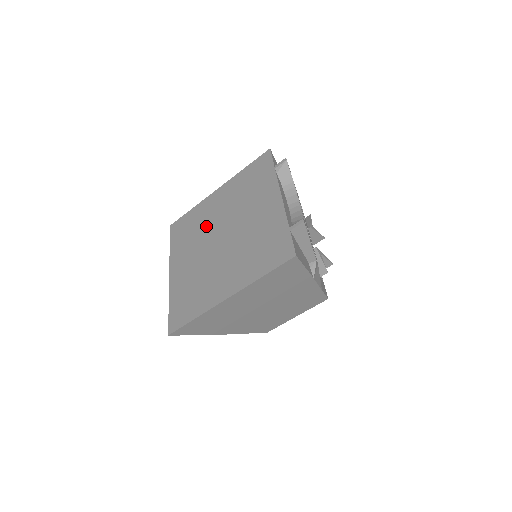
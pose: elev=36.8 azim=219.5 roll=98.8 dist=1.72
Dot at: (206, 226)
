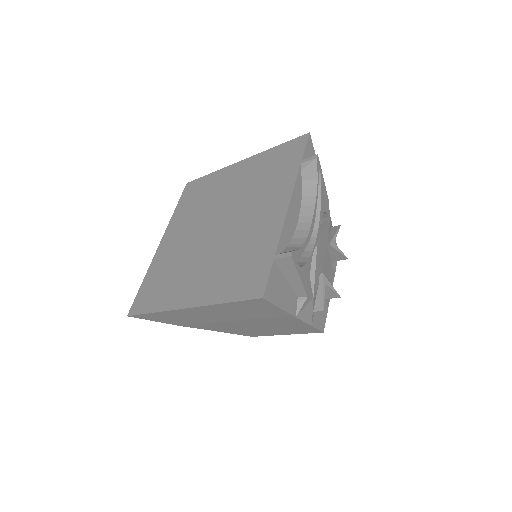
Dot at: (211, 203)
